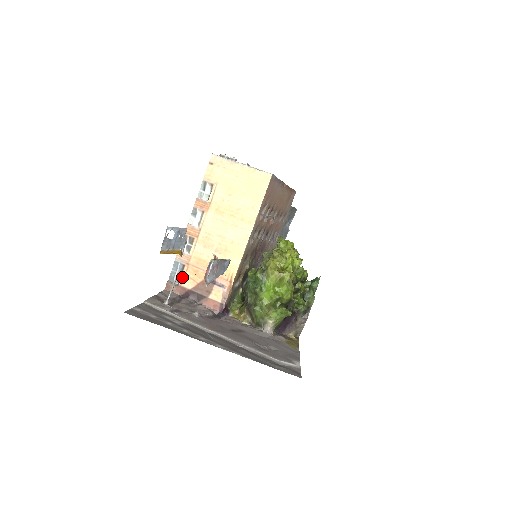
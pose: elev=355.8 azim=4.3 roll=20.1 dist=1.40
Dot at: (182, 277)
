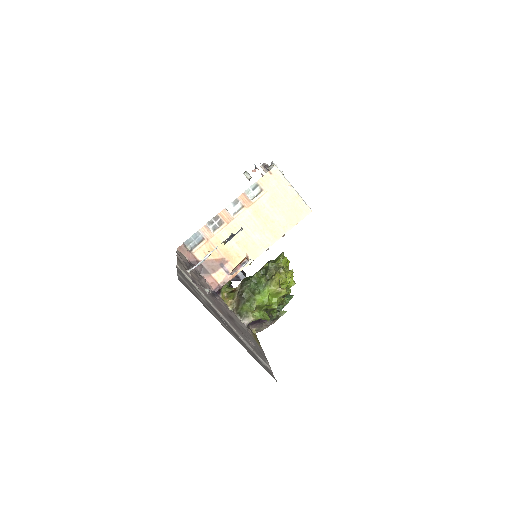
Dot at: (197, 247)
